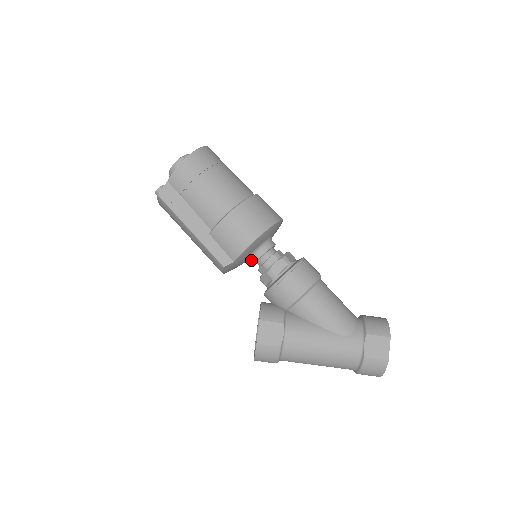
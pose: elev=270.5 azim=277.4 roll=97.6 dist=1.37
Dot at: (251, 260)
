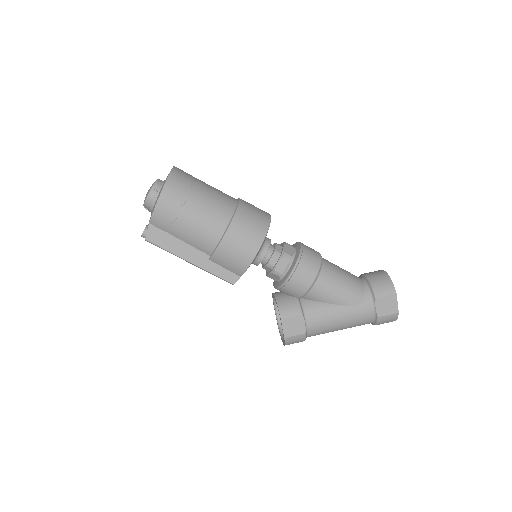
Dot at: (254, 264)
